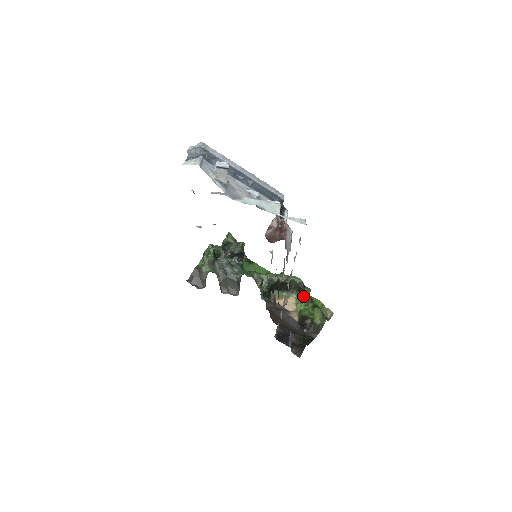
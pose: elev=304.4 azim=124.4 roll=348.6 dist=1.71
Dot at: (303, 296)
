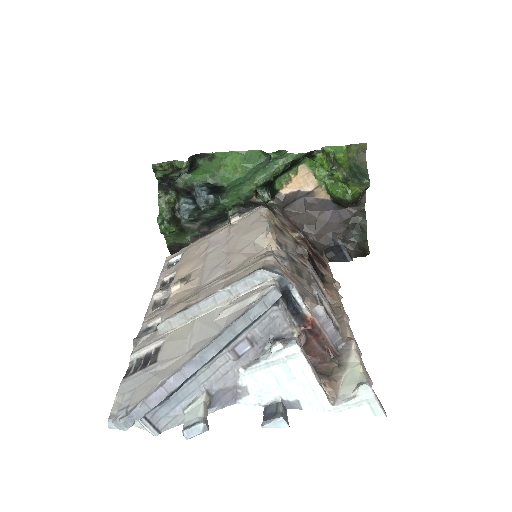
Dot at: (317, 162)
